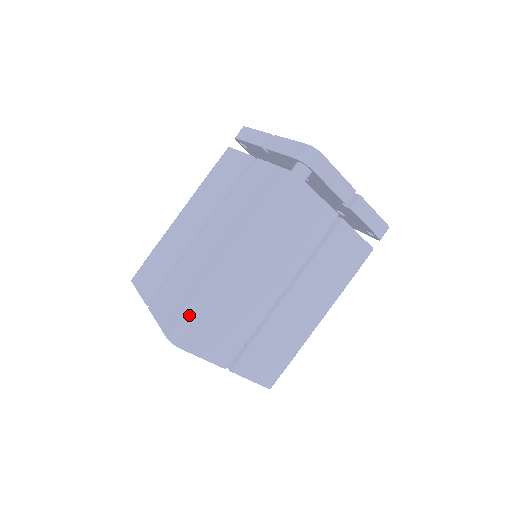
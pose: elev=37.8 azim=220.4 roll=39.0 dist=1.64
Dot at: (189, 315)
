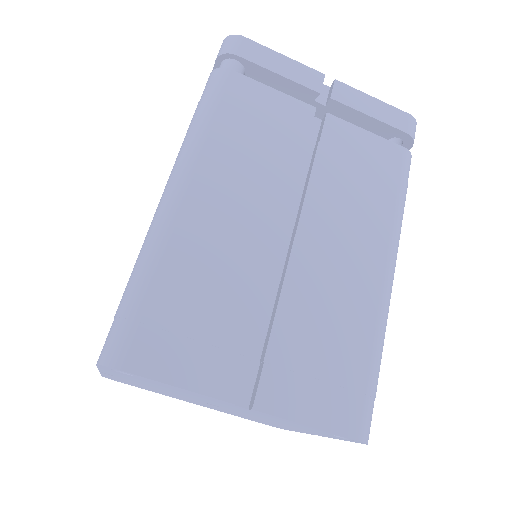
Dot at: (122, 306)
